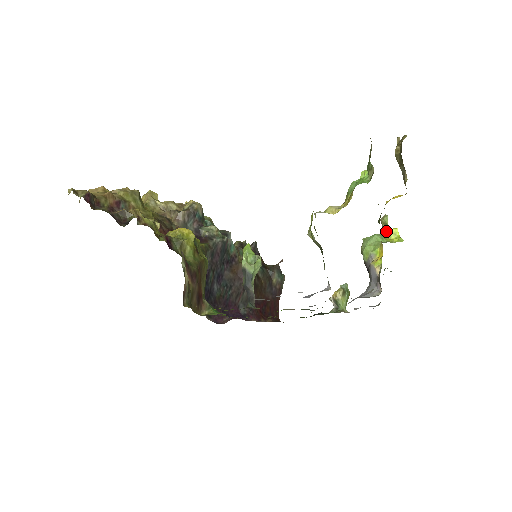
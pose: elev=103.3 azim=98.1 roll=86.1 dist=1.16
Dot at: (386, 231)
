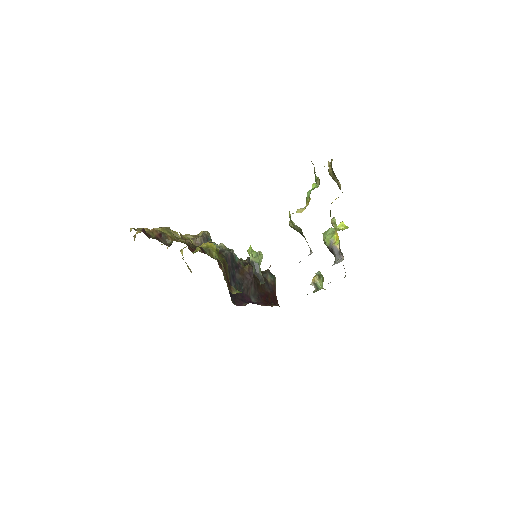
Dot at: occluded
